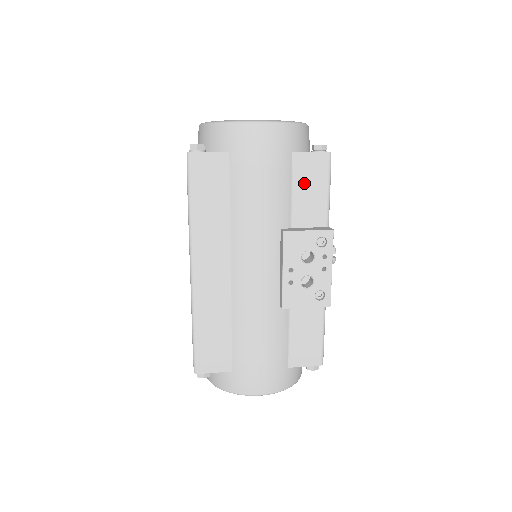
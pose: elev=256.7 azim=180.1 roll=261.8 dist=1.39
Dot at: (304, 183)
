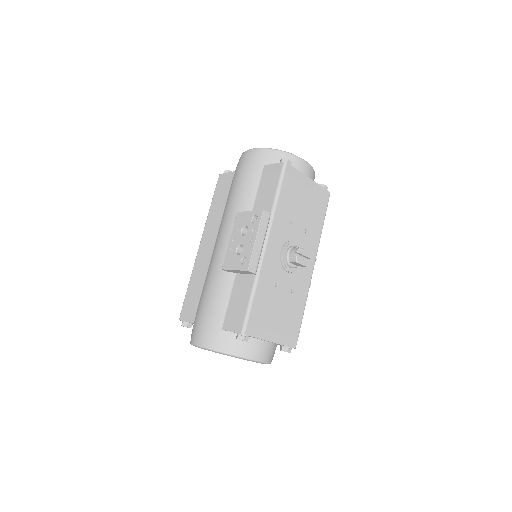
Dot at: (265, 184)
